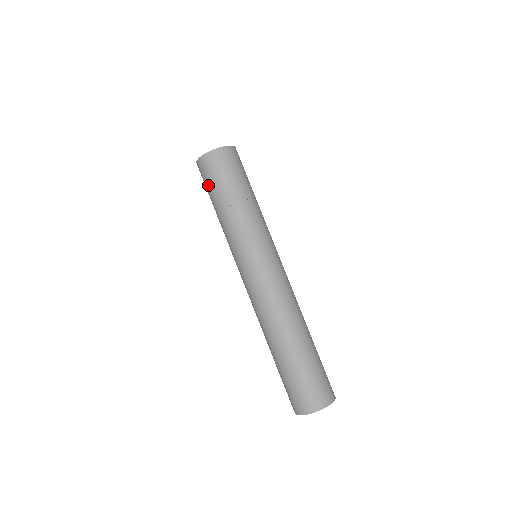
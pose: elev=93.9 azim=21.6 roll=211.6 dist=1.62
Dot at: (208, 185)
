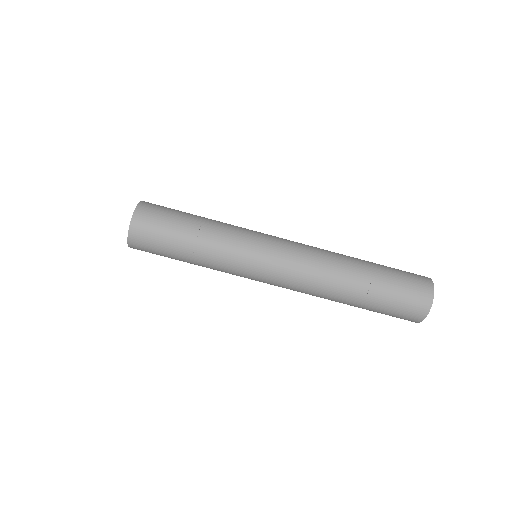
Dot at: (160, 244)
